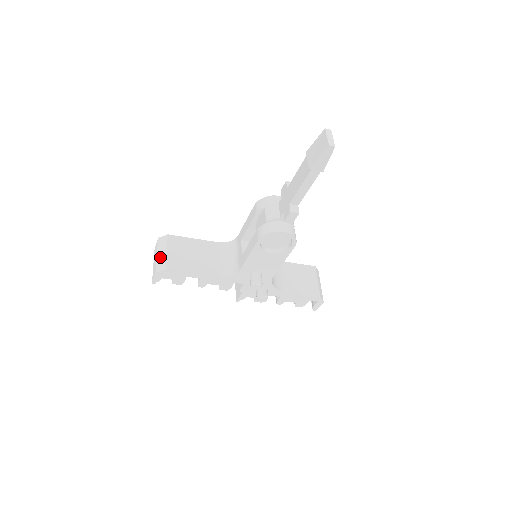
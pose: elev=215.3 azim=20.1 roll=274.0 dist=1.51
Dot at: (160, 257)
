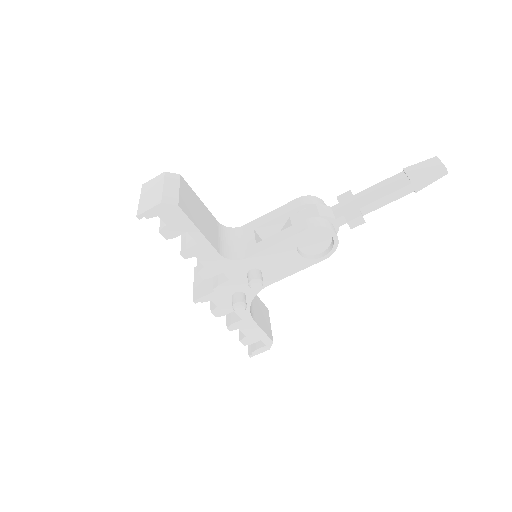
Dot at: (169, 190)
